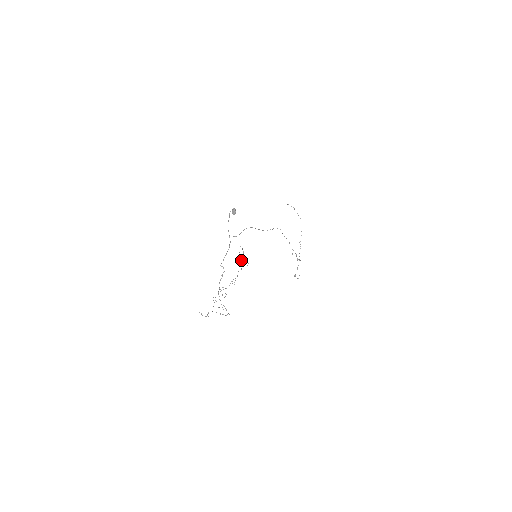
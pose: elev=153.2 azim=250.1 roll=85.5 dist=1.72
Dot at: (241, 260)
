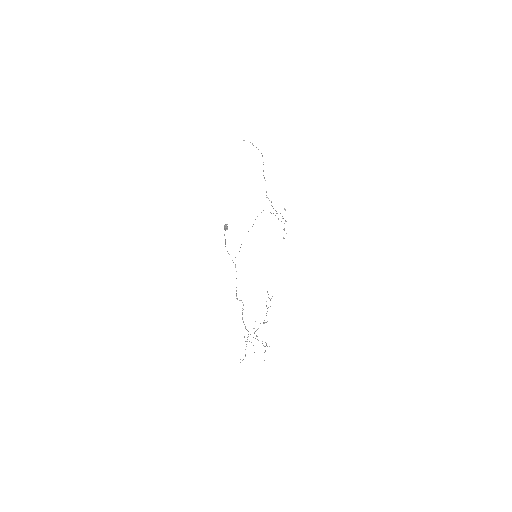
Dot at: occluded
